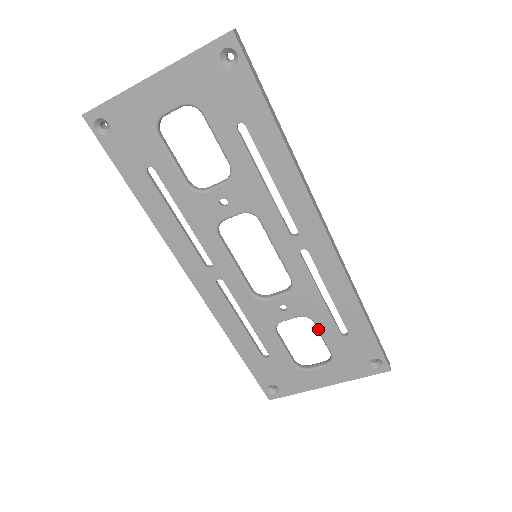
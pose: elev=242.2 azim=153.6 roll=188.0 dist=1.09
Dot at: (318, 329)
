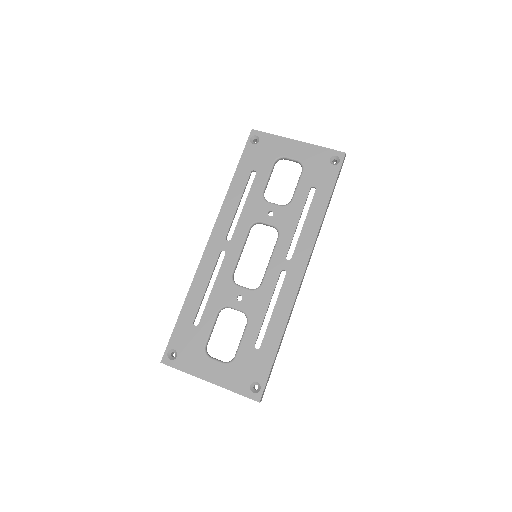
Dot at: (245, 330)
